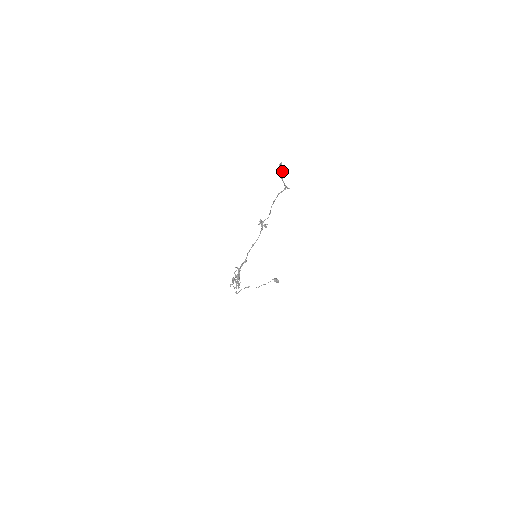
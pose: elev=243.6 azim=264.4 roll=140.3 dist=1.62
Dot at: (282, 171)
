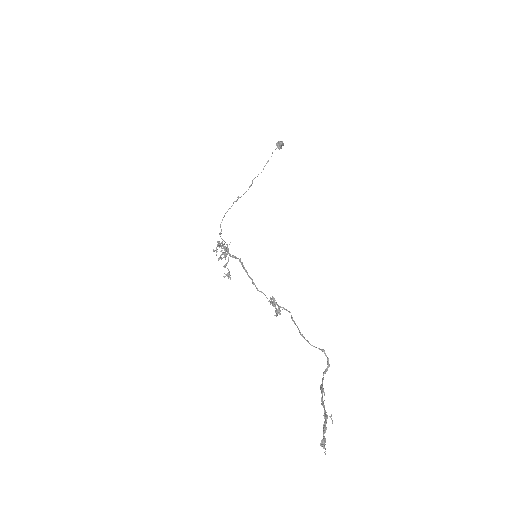
Dot at: (324, 417)
